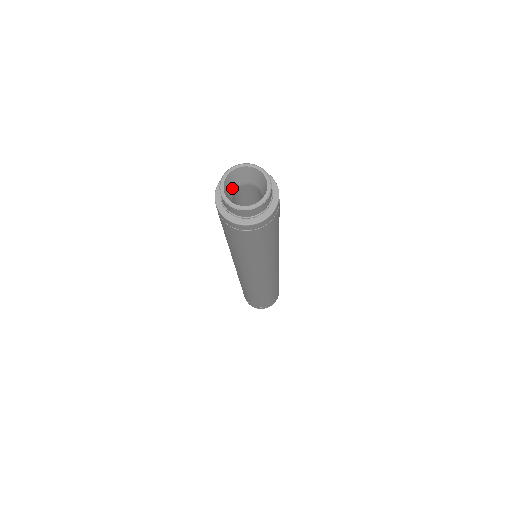
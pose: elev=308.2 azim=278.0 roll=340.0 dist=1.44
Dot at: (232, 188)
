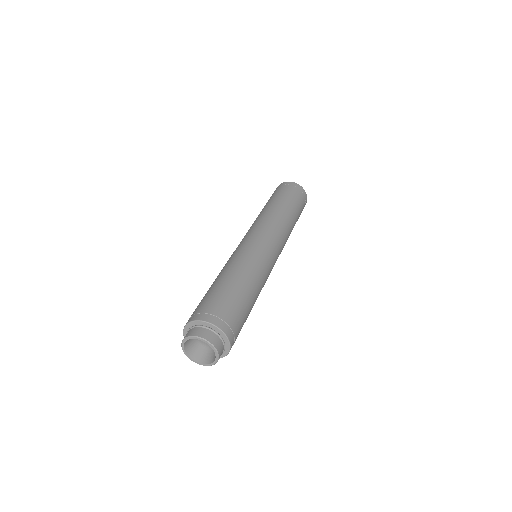
Dot at: occluded
